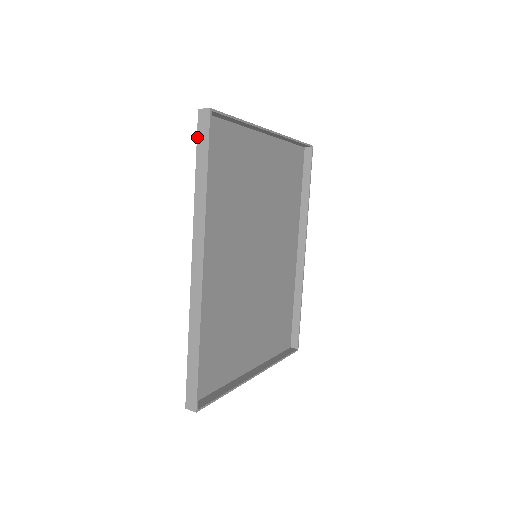
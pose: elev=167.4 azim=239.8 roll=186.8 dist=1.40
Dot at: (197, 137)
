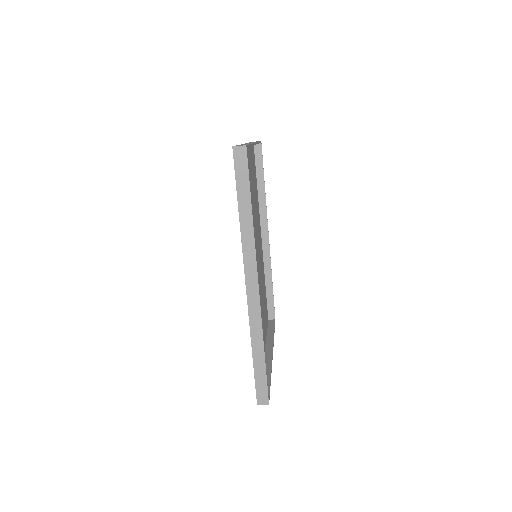
Dot at: (235, 173)
